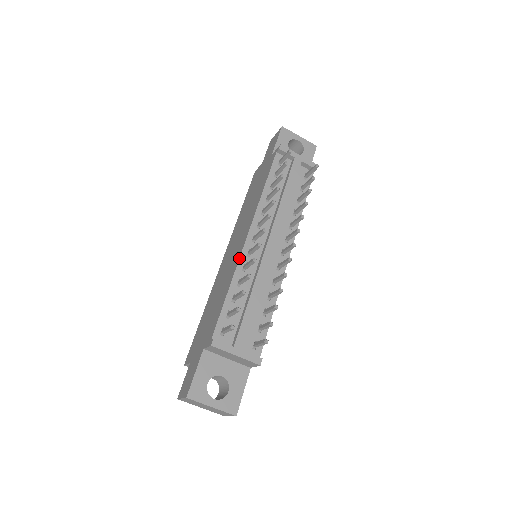
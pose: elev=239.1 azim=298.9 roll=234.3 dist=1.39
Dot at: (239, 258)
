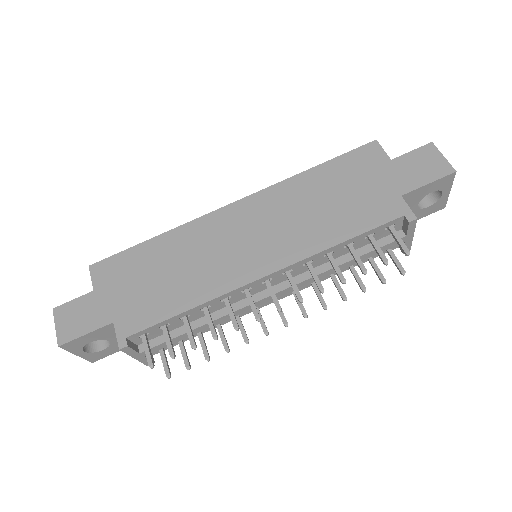
Dot at: (232, 291)
